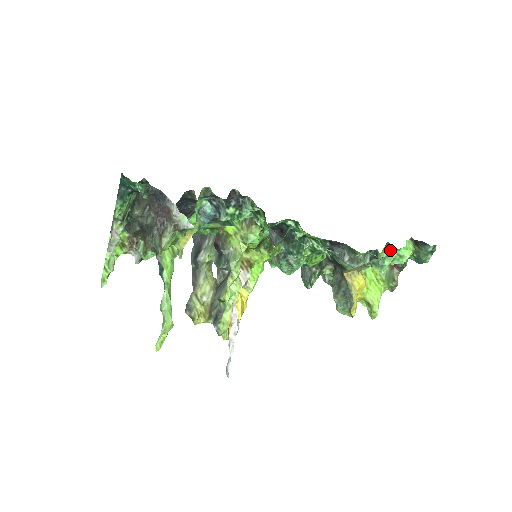
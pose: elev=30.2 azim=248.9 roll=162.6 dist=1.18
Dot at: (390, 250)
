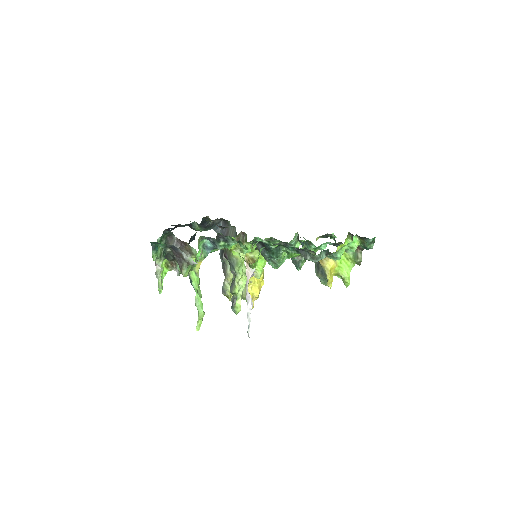
Dot at: occluded
